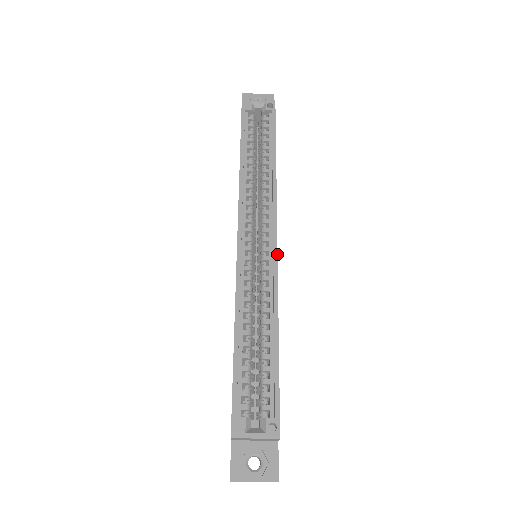
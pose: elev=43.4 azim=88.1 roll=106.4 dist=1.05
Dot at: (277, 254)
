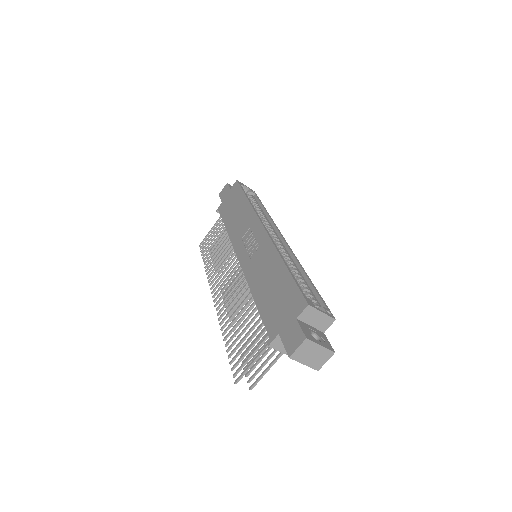
Dot at: occluded
